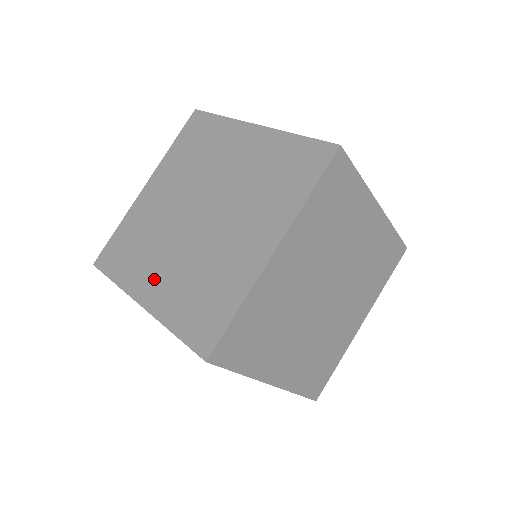
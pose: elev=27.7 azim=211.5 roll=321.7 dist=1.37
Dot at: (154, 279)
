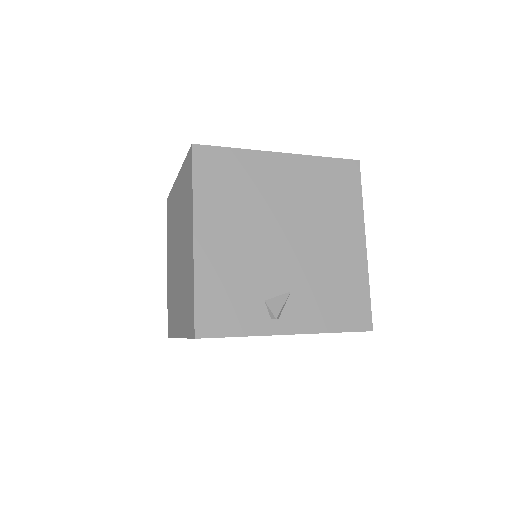
Dot at: (170, 261)
